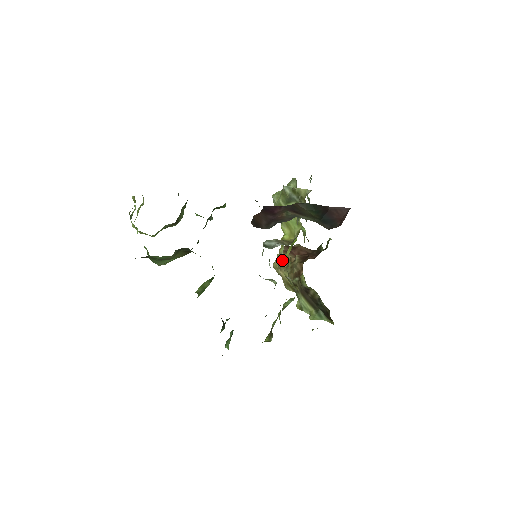
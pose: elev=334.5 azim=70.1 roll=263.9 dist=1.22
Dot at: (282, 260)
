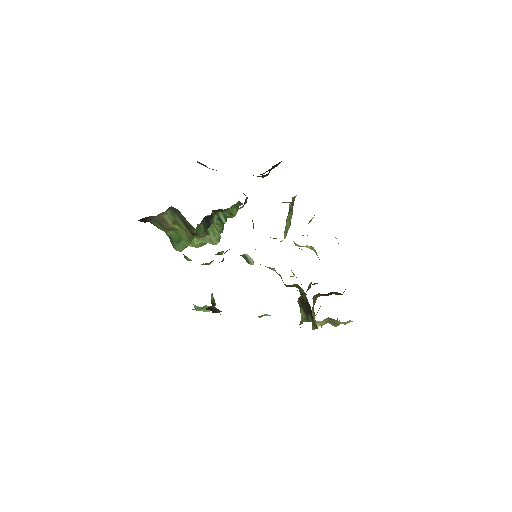
Dot at: (313, 301)
